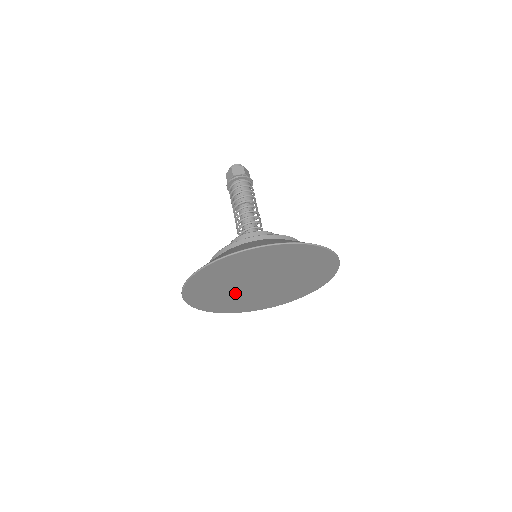
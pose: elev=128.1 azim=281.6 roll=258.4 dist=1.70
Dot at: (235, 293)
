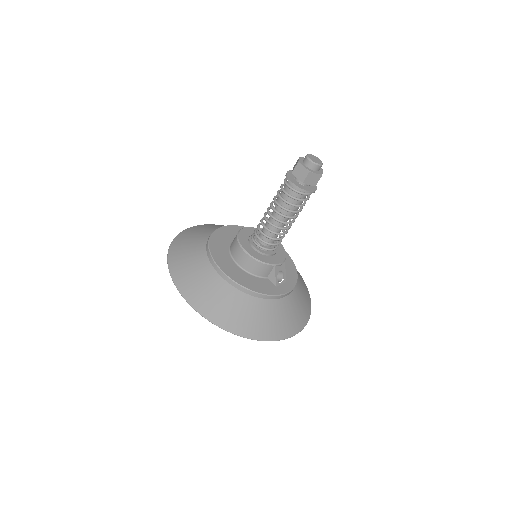
Dot at: occluded
